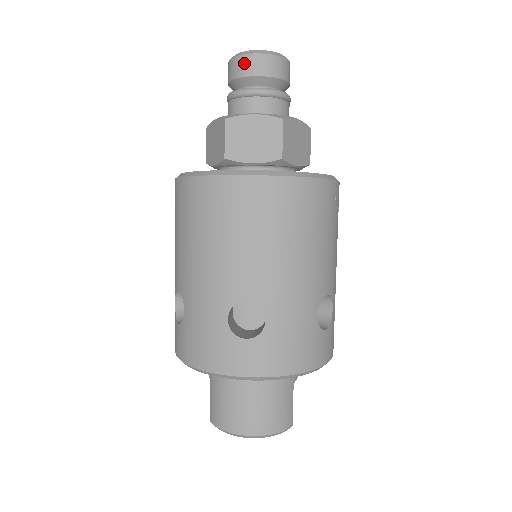
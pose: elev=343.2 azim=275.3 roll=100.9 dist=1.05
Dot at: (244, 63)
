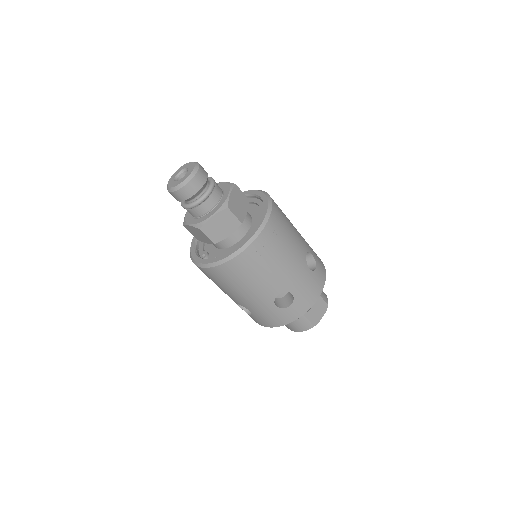
Dot at: (171, 194)
